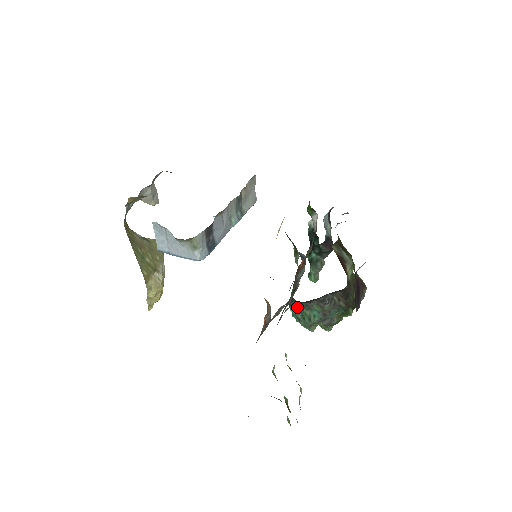
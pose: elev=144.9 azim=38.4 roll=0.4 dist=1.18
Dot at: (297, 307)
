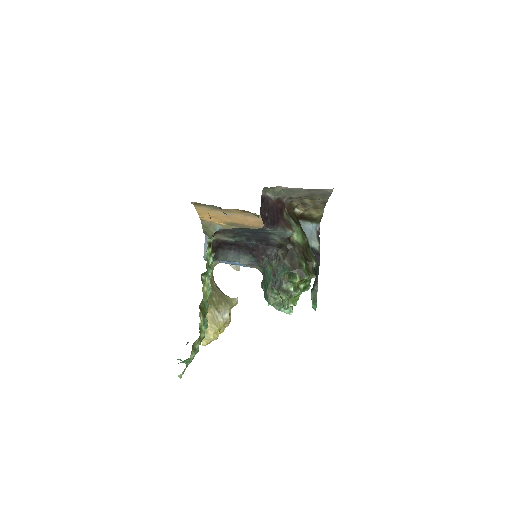
Dot at: (263, 279)
